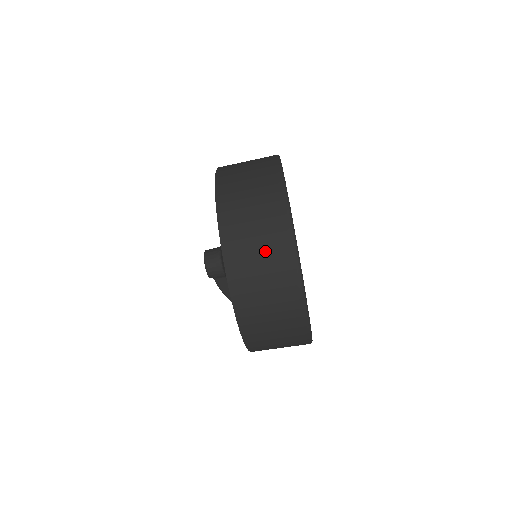
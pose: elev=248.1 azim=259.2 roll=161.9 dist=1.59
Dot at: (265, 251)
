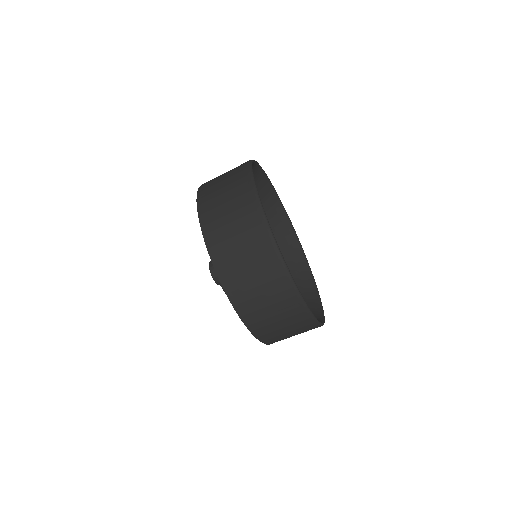
Dot at: (228, 185)
